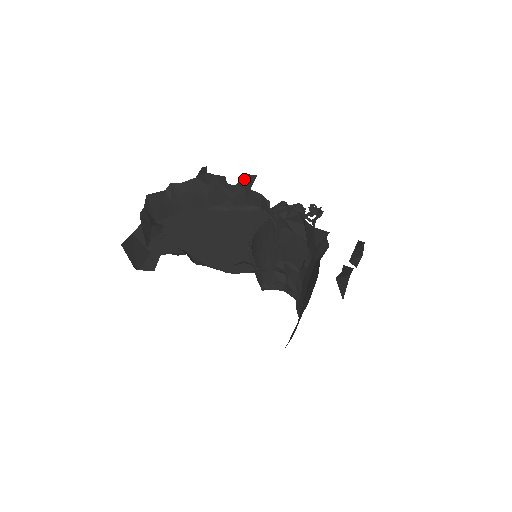
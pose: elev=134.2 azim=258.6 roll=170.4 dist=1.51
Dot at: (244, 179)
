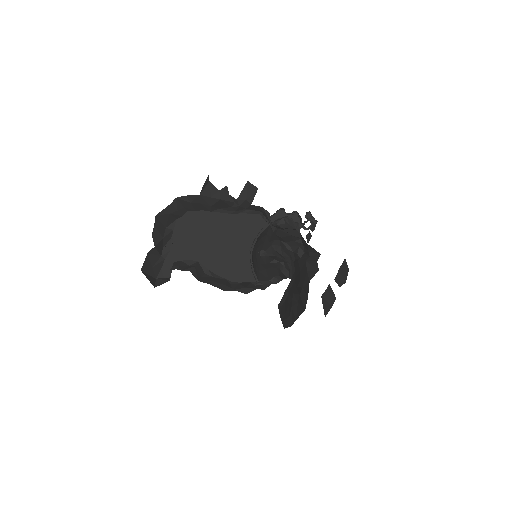
Dot at: (245, 188)
